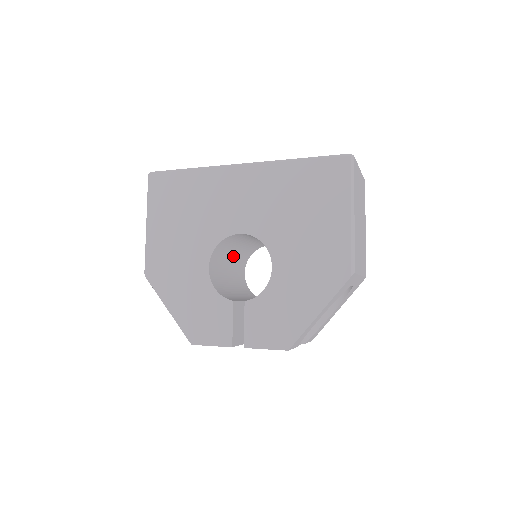
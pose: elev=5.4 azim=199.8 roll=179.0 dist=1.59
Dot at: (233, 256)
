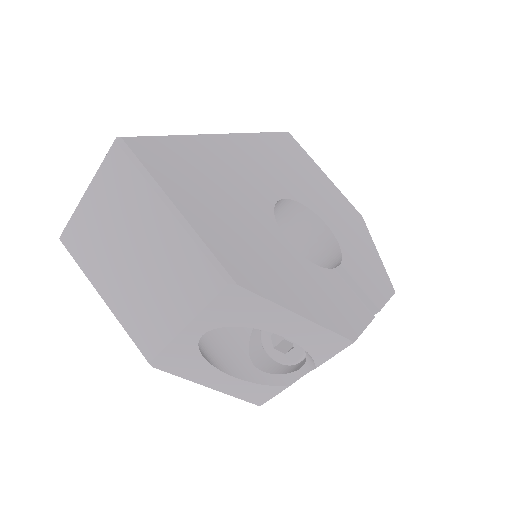
Dot at: occluded
